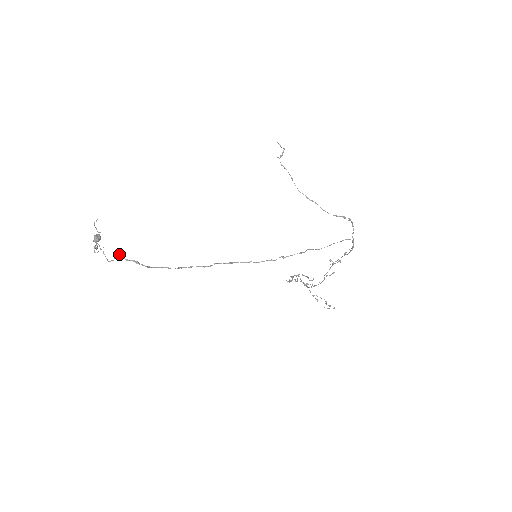
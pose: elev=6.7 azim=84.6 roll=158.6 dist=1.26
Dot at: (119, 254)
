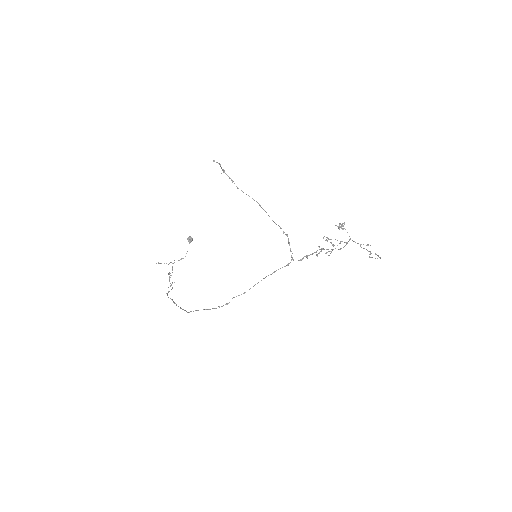
Dot at: (166, 293)
